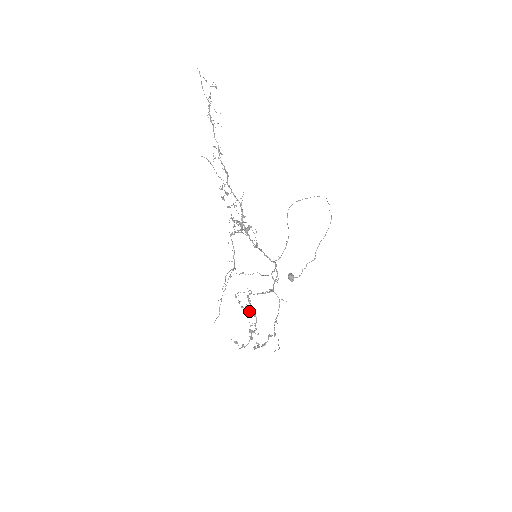
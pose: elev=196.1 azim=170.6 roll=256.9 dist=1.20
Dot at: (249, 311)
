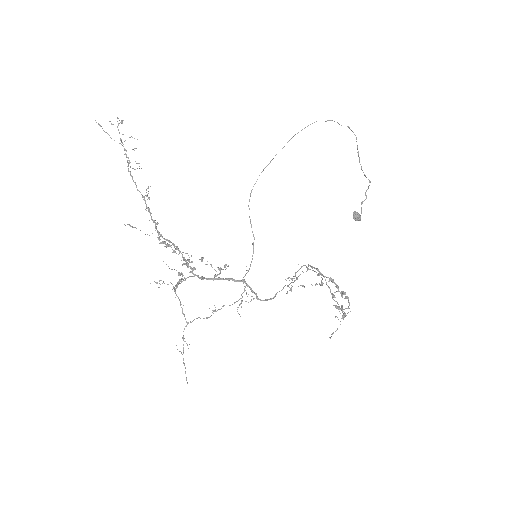
Dot at: (317, 284)
